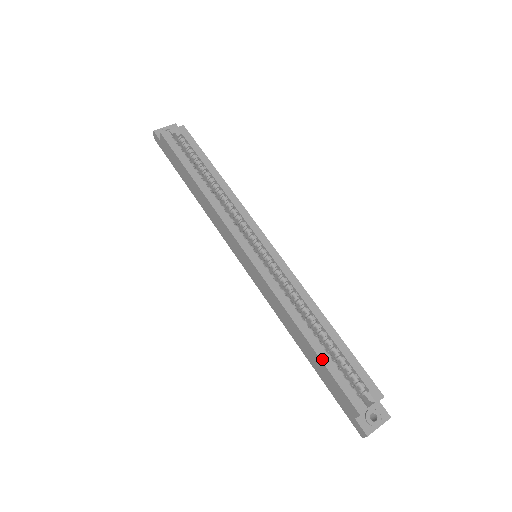
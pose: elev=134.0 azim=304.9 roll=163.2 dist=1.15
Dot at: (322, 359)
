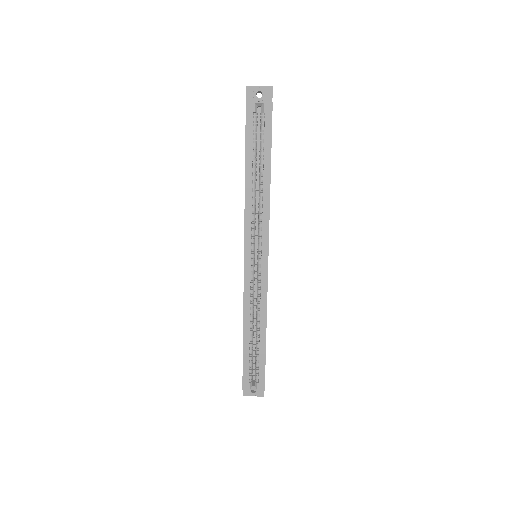
Dot at: (244, 352)
